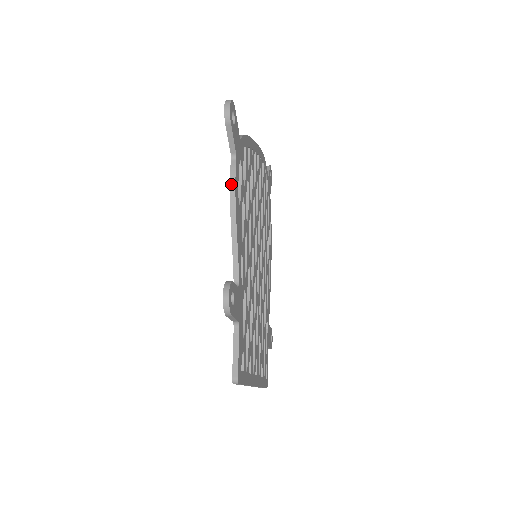
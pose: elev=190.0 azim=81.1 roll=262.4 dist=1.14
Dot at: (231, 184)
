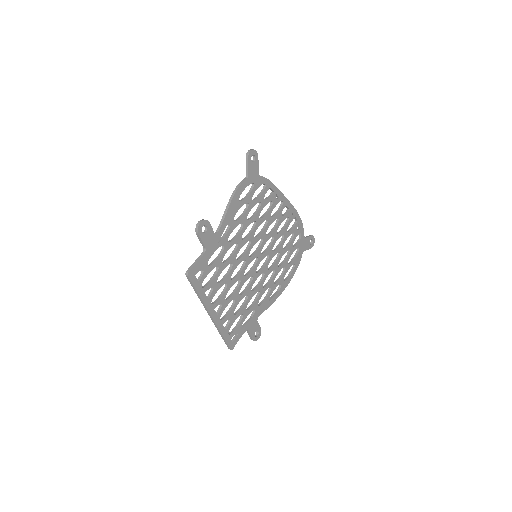
Dot at: (237, 186)
